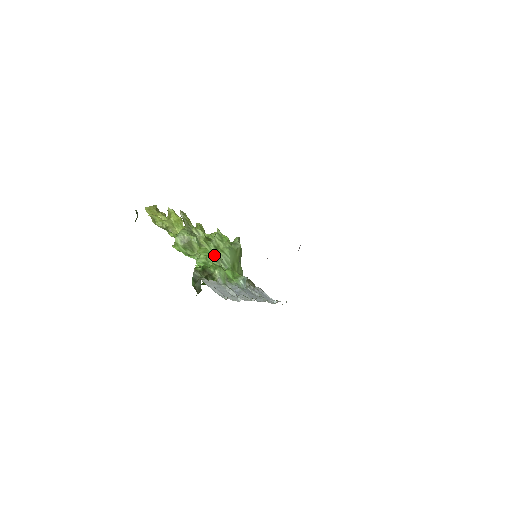
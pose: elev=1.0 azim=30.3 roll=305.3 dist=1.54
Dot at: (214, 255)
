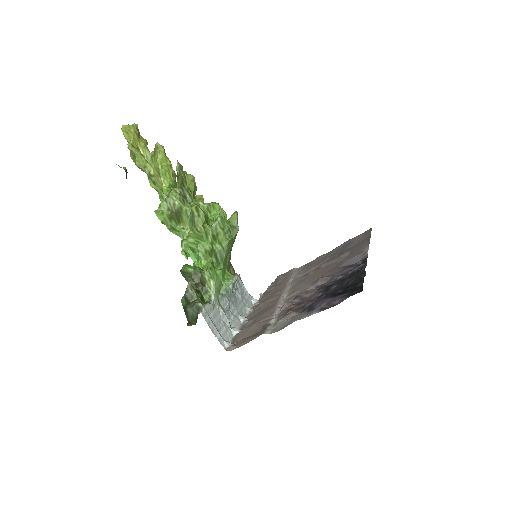
Dot at: (209, 246)
